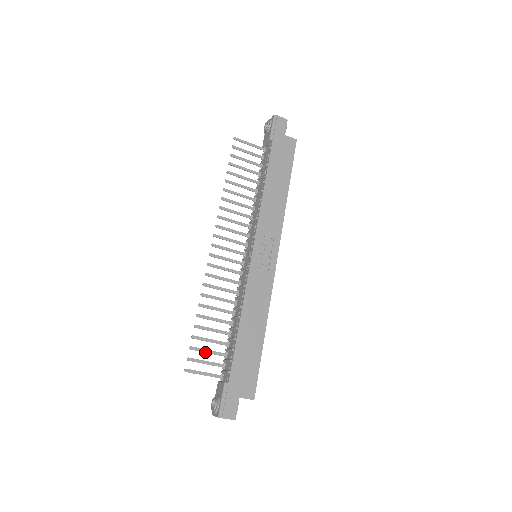
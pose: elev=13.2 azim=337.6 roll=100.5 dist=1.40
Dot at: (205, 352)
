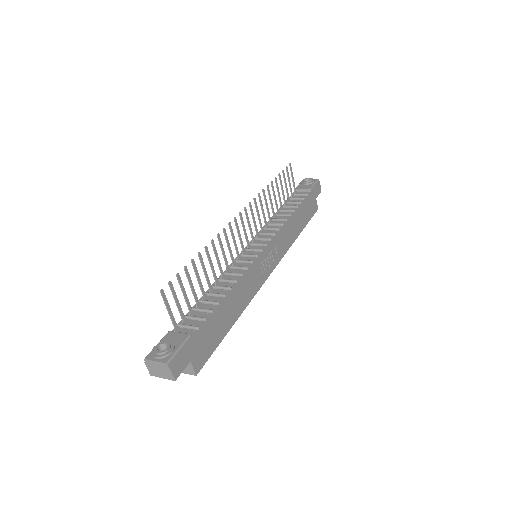
Dot at: (183, 292)
